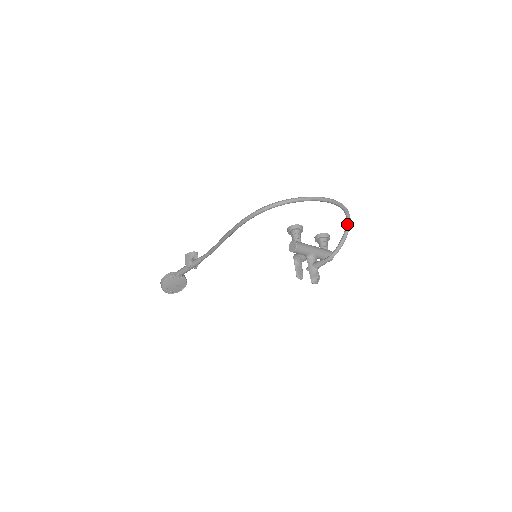
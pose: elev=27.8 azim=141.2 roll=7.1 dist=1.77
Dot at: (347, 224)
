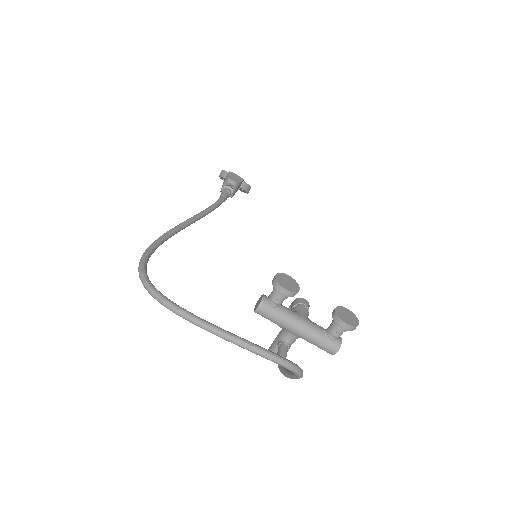
Dot at: occluded
